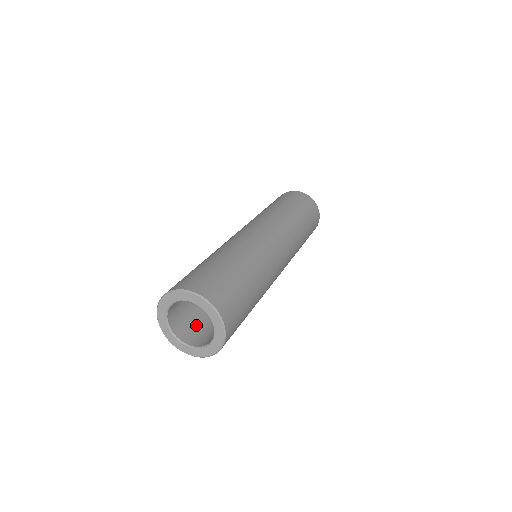
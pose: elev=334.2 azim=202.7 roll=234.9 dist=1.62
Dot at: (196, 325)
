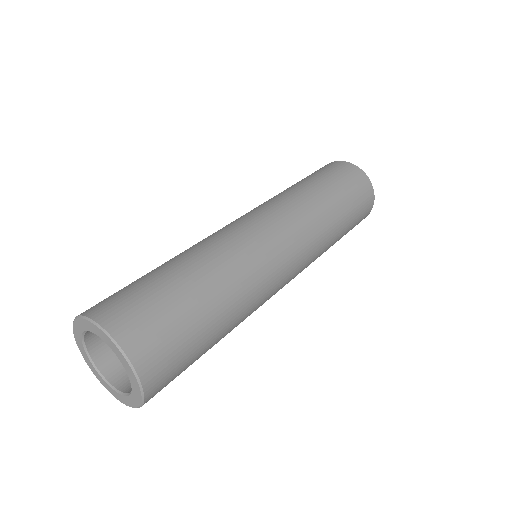
Dot at: occluded
